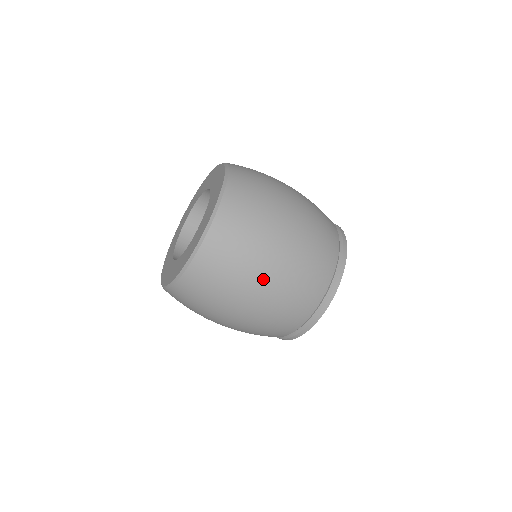
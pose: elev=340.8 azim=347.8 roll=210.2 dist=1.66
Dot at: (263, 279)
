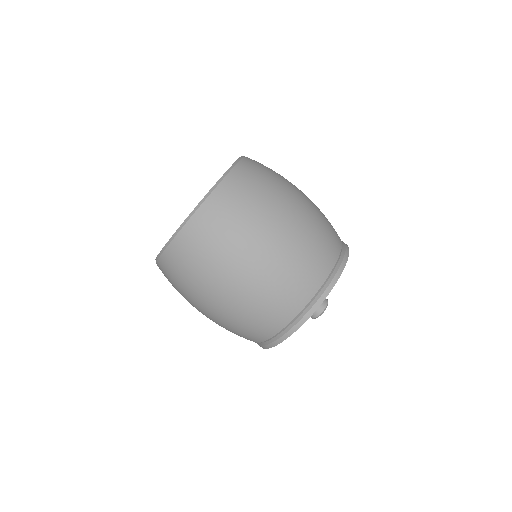
Dot at: (283, 217)
